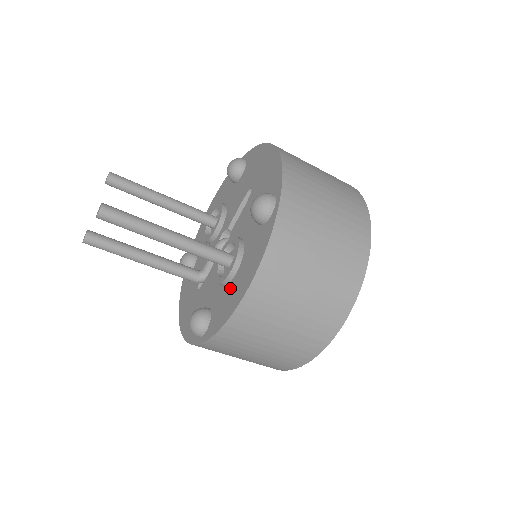
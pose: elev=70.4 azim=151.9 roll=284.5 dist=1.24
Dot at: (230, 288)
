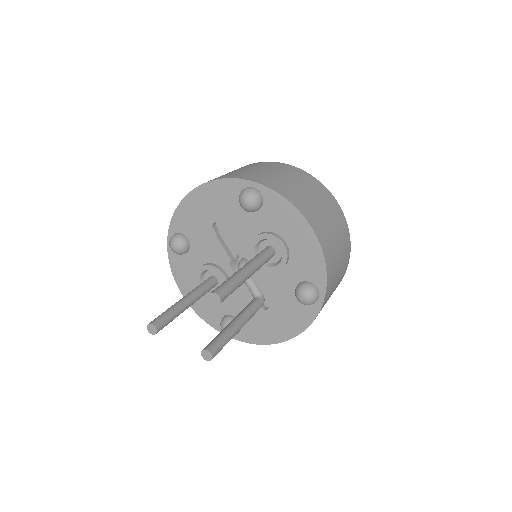
Dot at: (295, 251)
